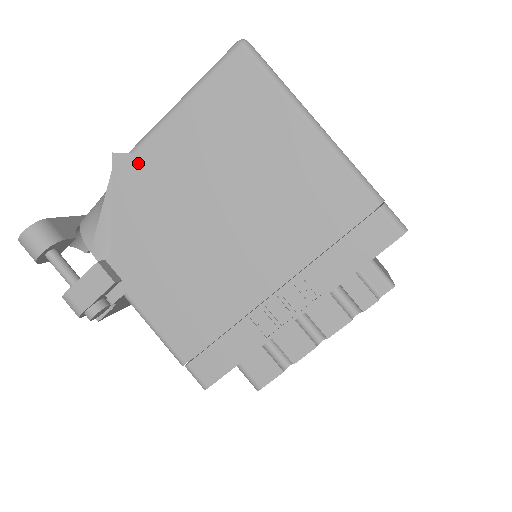
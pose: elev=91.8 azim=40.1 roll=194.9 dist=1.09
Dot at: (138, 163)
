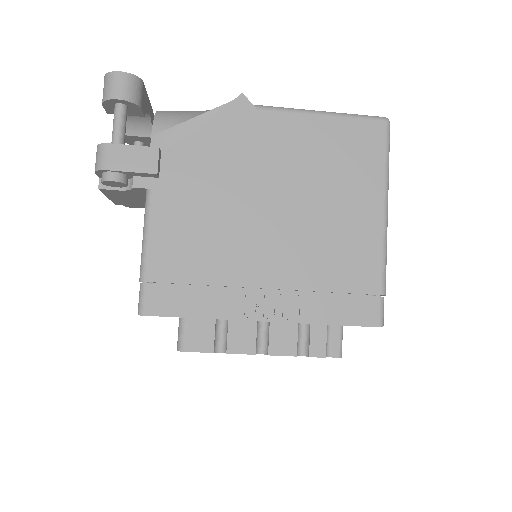
Dot at: (254, 117)
